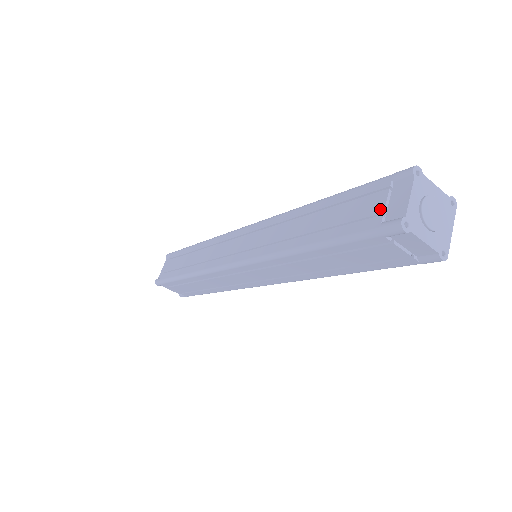
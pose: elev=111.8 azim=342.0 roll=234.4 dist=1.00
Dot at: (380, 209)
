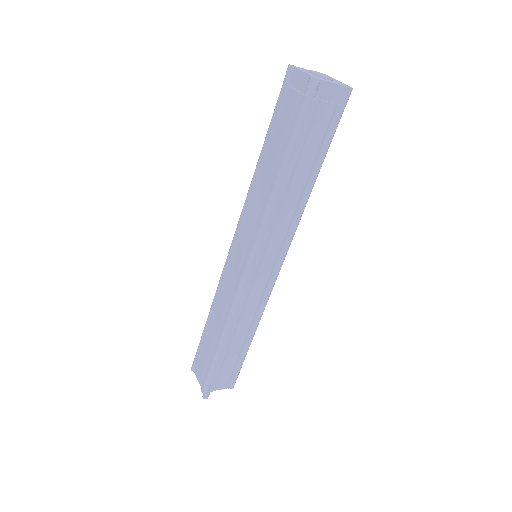
Dot at: (296, 95)
